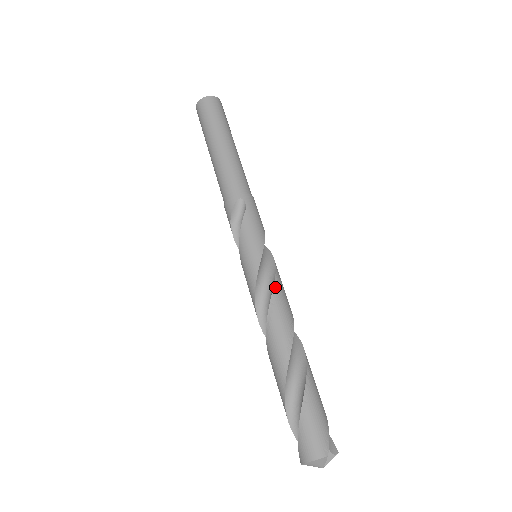
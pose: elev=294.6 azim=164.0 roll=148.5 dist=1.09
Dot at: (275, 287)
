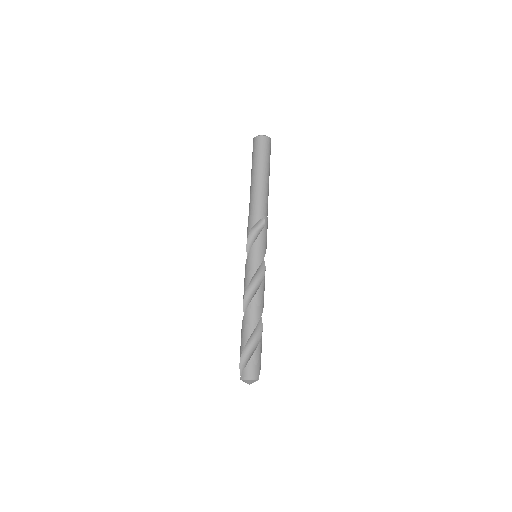
Dot at: (263, 281)
